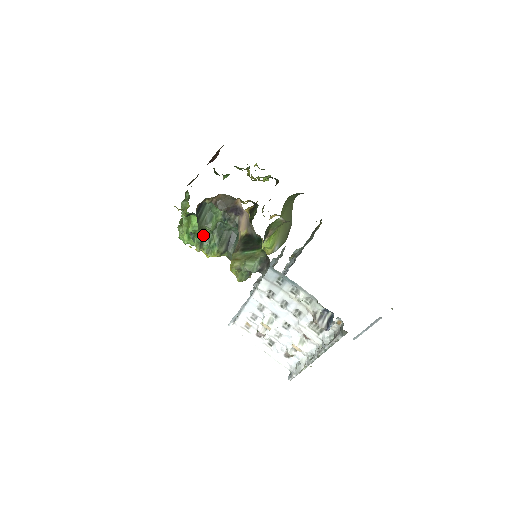
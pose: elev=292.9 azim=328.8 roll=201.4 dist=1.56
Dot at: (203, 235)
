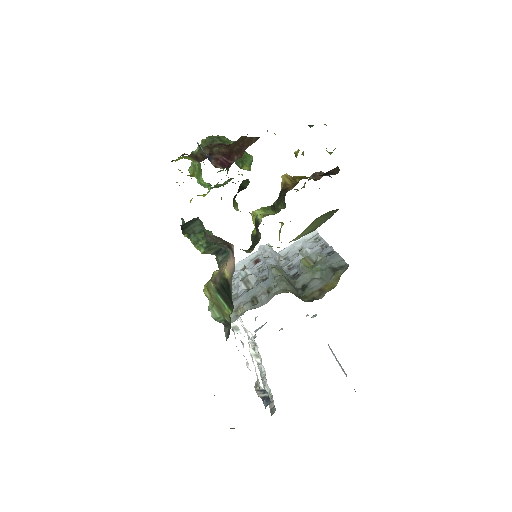
Dot at: occluded
